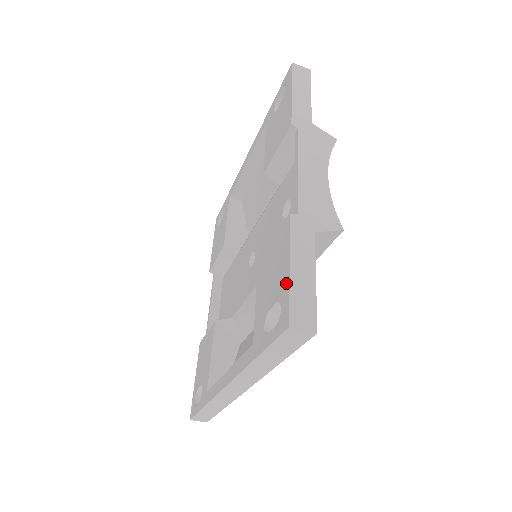
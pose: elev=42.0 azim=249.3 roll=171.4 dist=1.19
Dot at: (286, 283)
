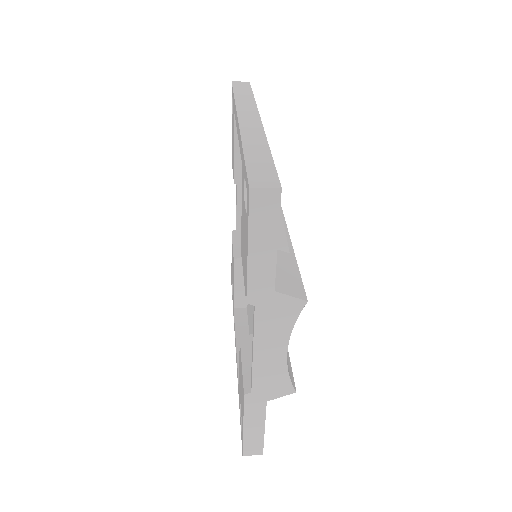
Dot at: (242, 430)
